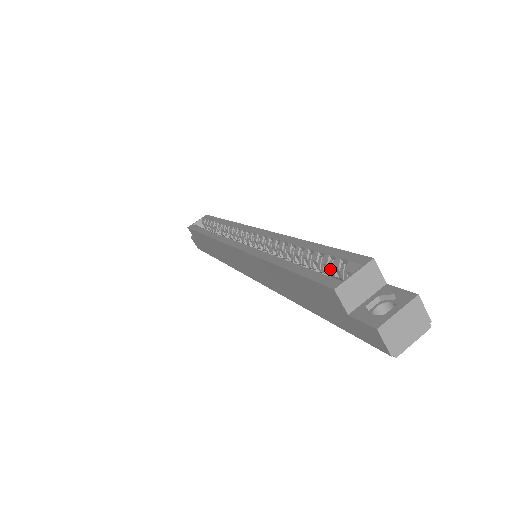
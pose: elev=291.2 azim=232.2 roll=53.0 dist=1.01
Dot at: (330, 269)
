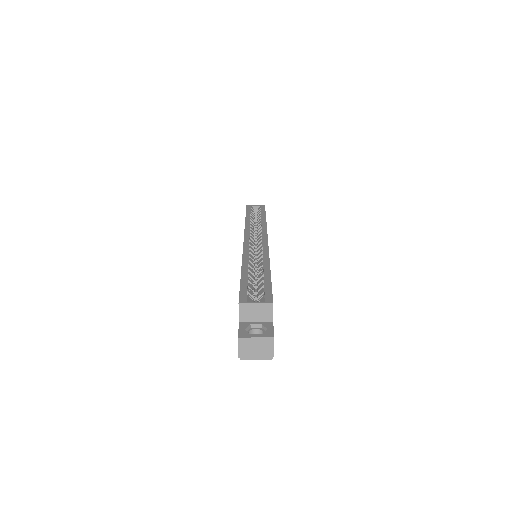
Dot at: (259, 293)
